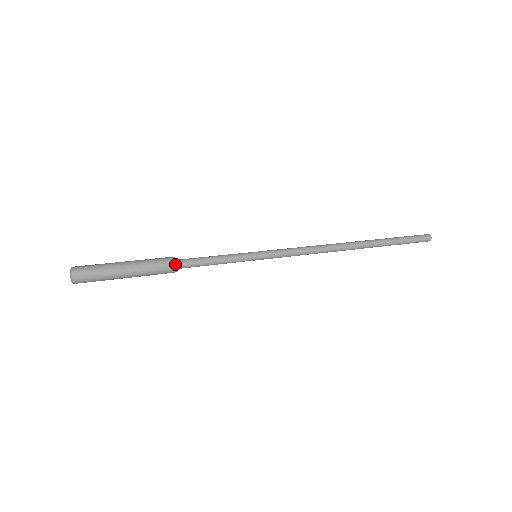
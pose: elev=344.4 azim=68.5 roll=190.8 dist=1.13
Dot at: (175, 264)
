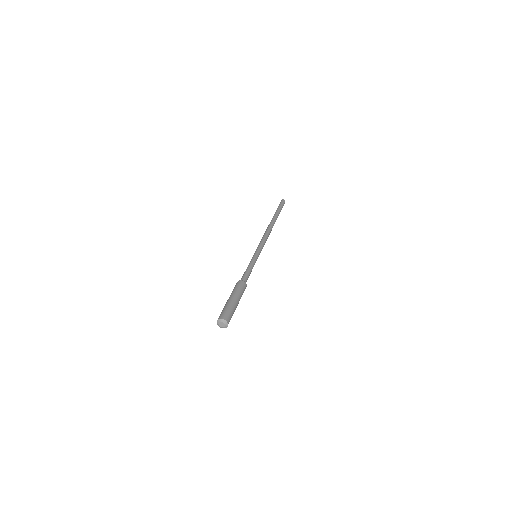
Dot at: occluded
